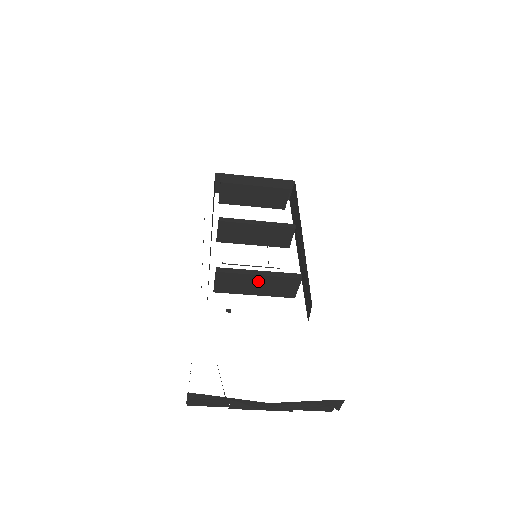
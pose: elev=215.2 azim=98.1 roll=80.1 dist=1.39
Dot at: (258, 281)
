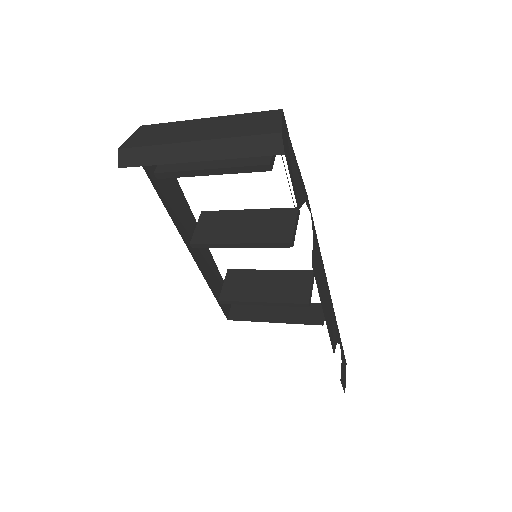
Dot at: (266, 295)
